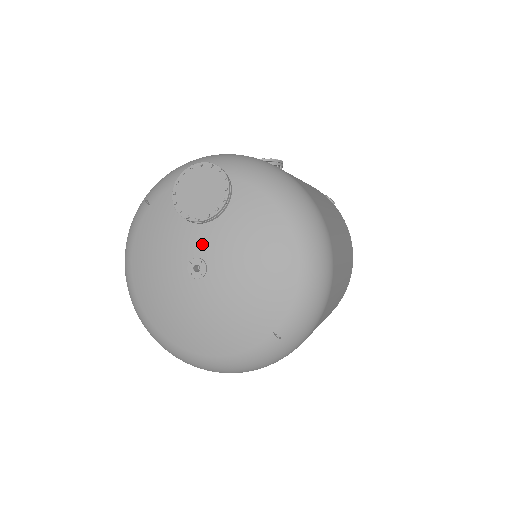
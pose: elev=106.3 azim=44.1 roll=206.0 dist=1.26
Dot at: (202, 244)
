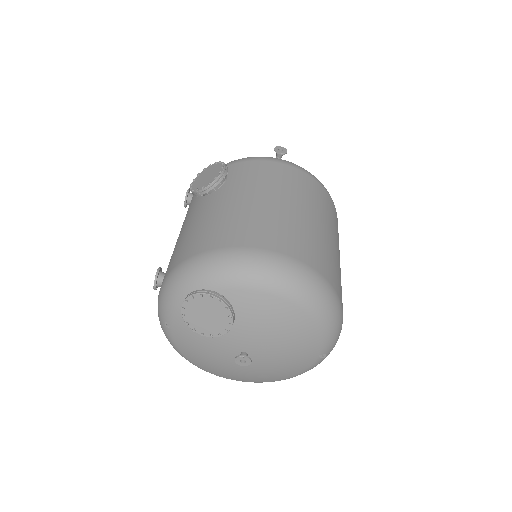
Dot at: (234, 342)
